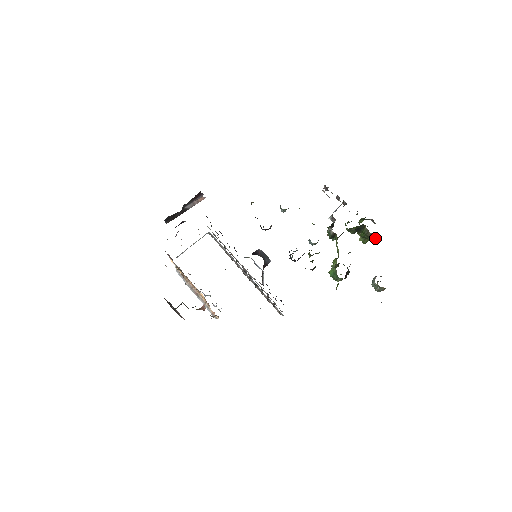
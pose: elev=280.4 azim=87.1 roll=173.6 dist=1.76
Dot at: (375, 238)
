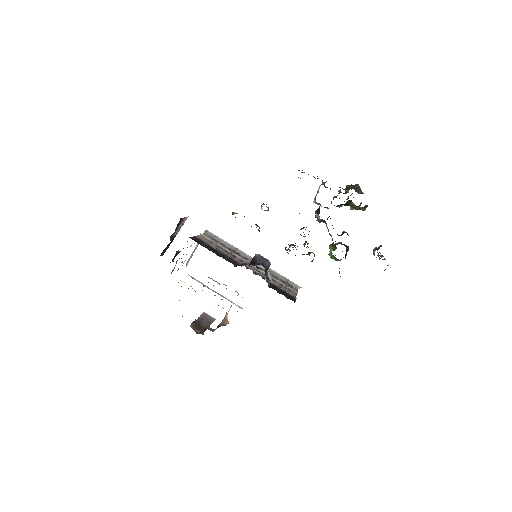
Dot at: (365, 208)
